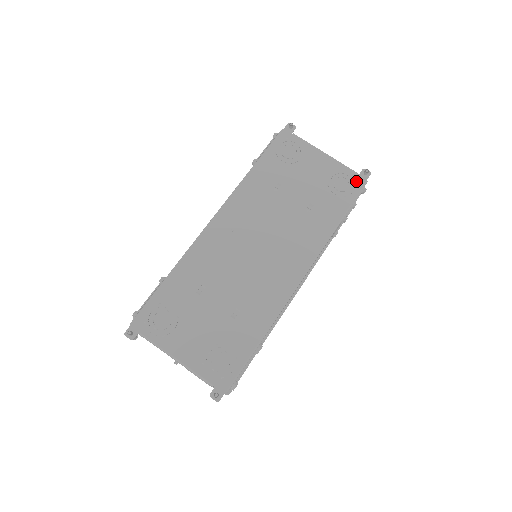
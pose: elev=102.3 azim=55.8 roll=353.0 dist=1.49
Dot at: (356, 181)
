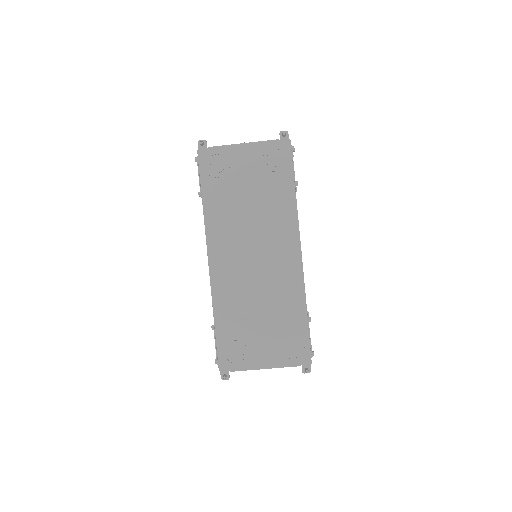
Dot at: (282, 147)
